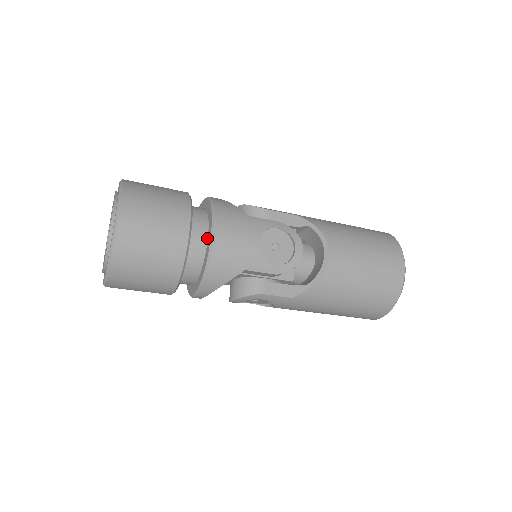
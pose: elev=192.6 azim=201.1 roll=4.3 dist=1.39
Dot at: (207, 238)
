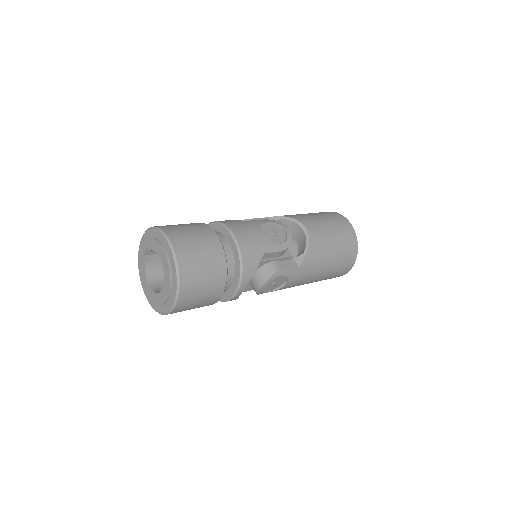
Dot at: (229, 243)
